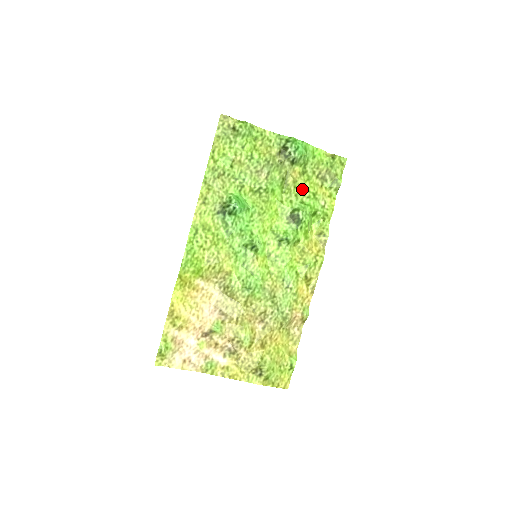
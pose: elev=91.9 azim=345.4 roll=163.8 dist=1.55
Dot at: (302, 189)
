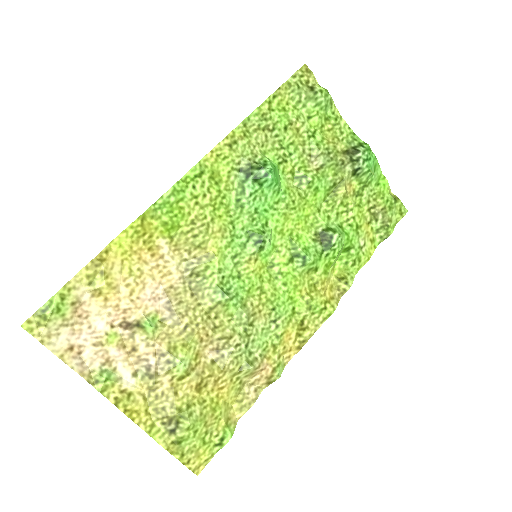
Dot at: (348, 211)
